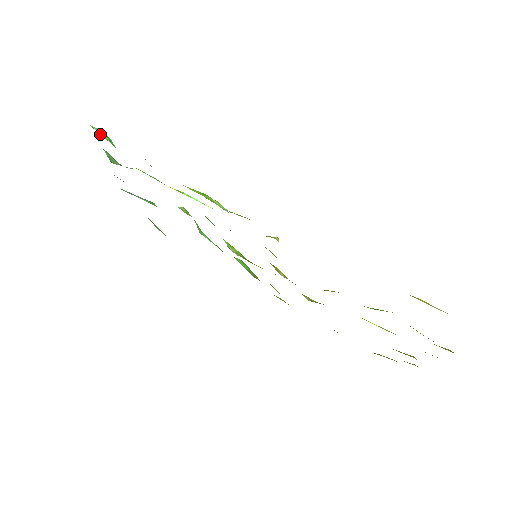
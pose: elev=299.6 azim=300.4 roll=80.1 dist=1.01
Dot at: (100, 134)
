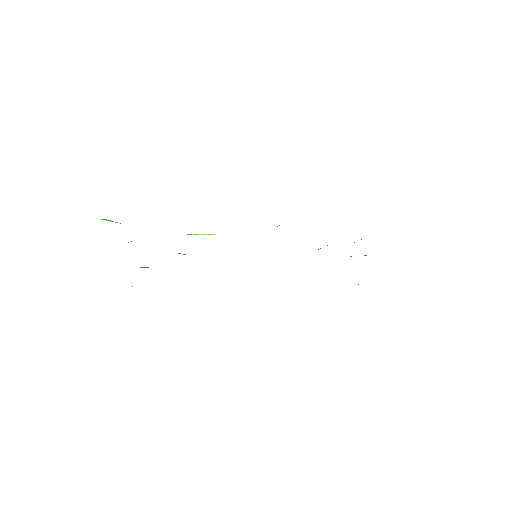
Dot at: (111, 221)
